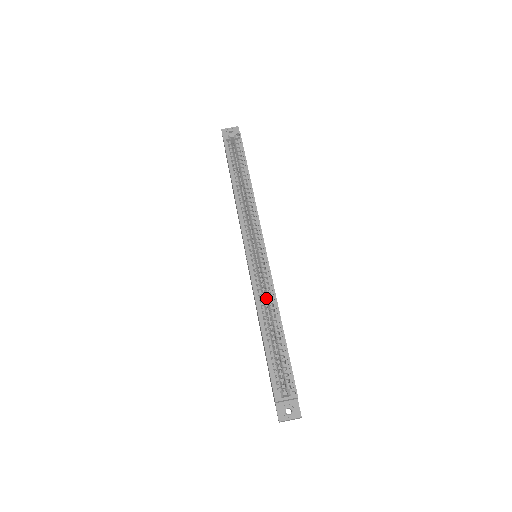
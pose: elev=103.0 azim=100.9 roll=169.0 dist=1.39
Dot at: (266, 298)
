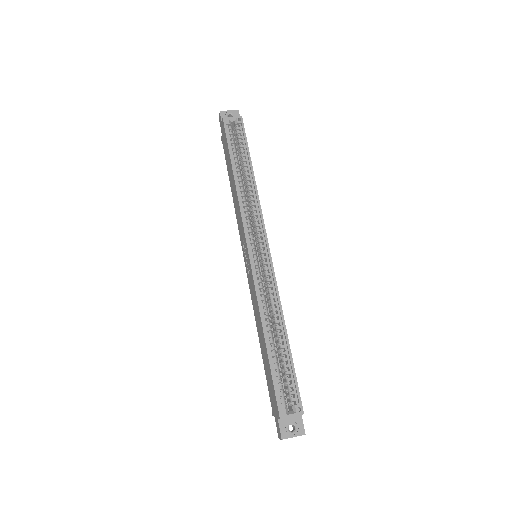
Dot at: (268, 304)
